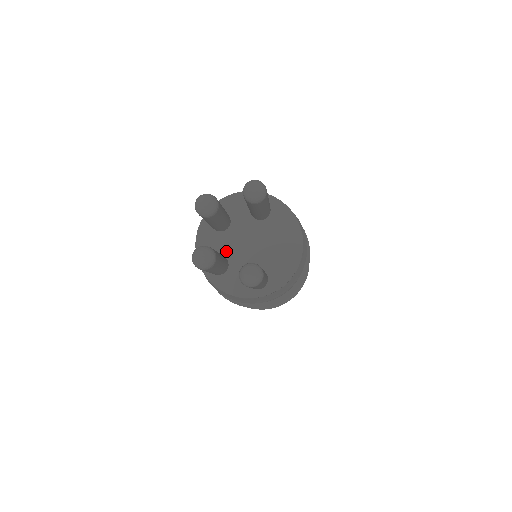
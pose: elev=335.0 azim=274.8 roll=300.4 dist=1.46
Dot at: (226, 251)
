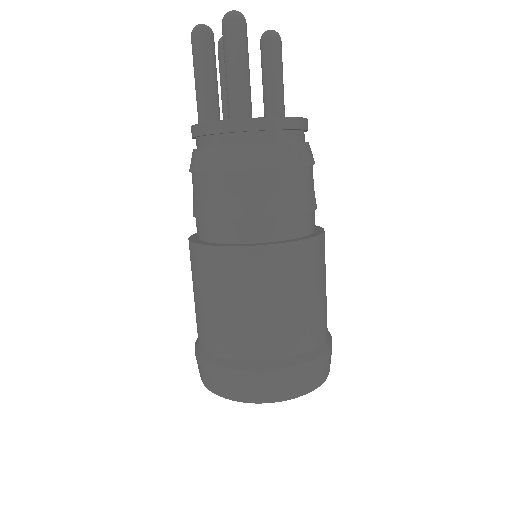
Dot at: occluded
